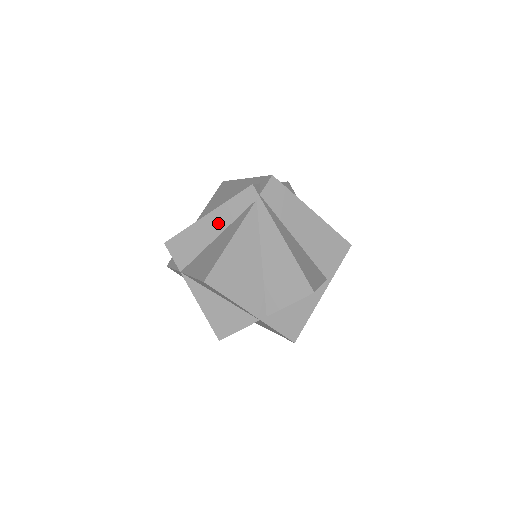
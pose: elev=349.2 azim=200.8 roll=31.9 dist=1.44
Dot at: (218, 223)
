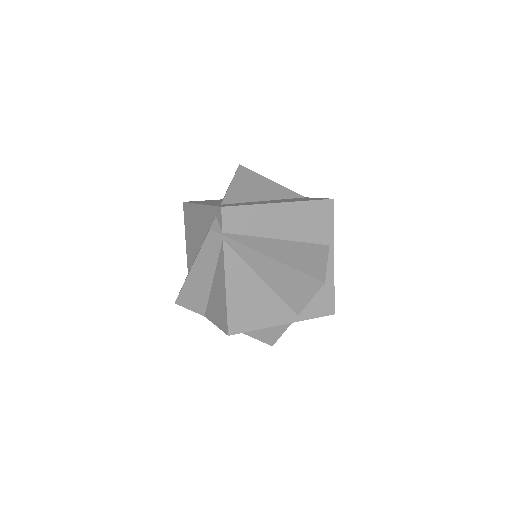
Dot at: (205, 271)
